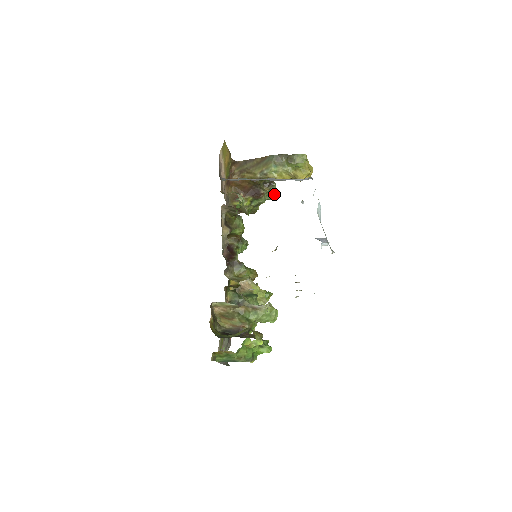
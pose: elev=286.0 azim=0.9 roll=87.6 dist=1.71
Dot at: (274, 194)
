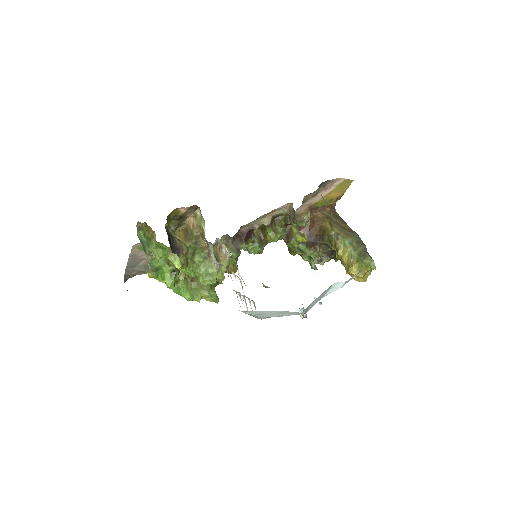
Dot at: (319, 263)
